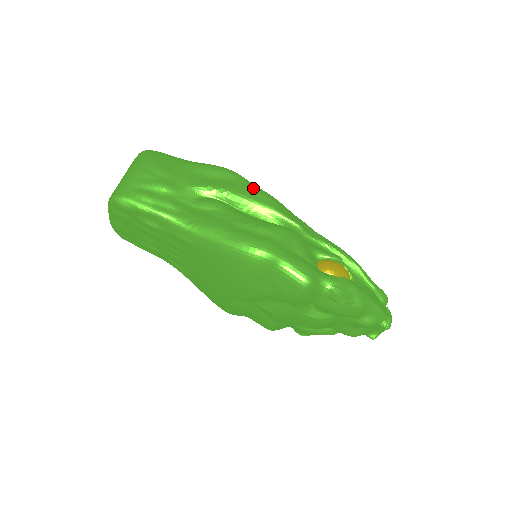
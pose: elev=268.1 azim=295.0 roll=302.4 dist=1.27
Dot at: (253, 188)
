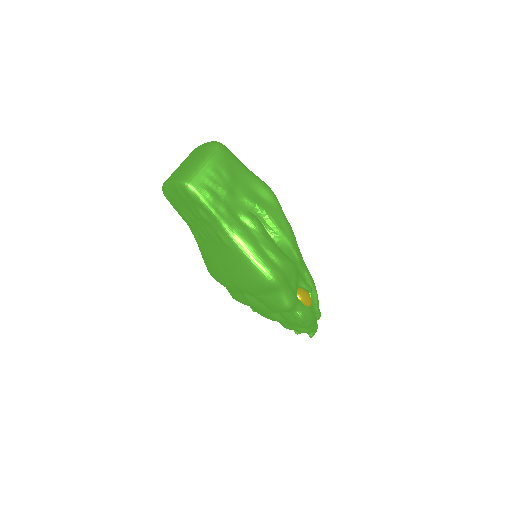
Dot at: (283, 218)
